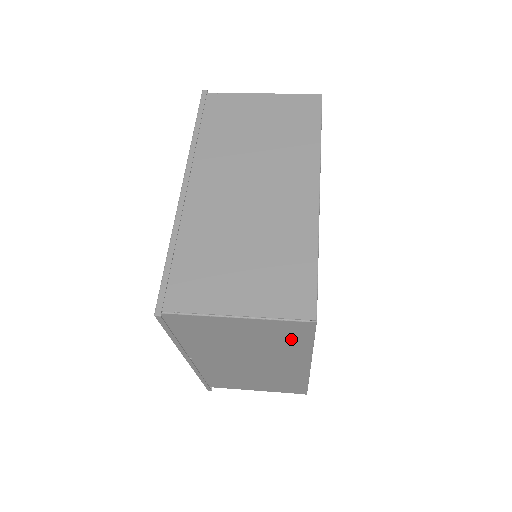
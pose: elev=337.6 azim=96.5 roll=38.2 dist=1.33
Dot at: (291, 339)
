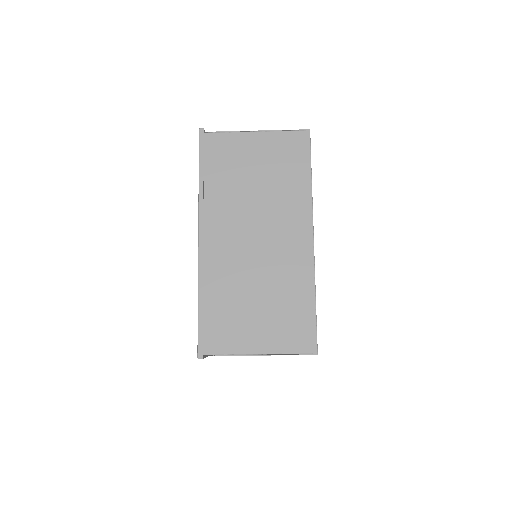
Dot at: (294, 167)
